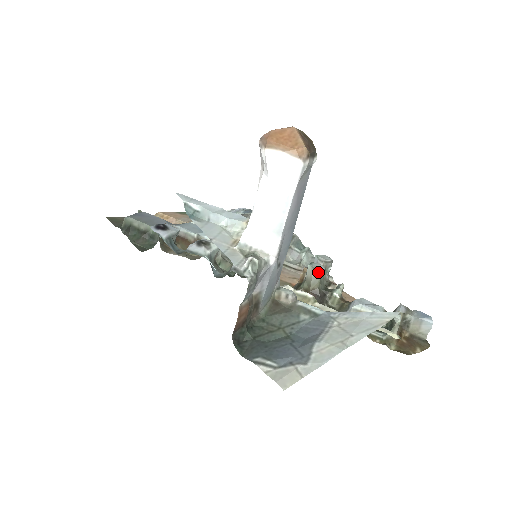
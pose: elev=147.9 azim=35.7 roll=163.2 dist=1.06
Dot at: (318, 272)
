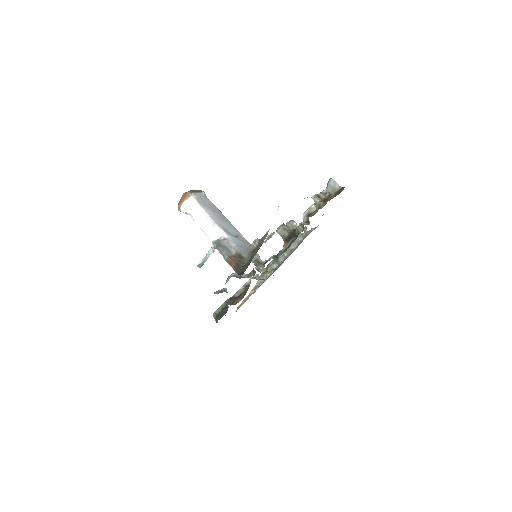
Dot at: (280, 228)
